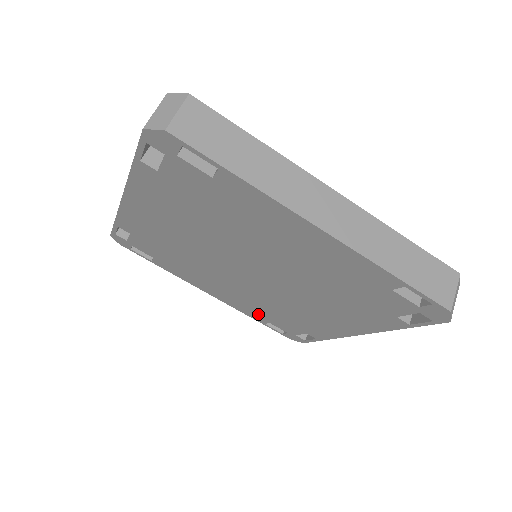
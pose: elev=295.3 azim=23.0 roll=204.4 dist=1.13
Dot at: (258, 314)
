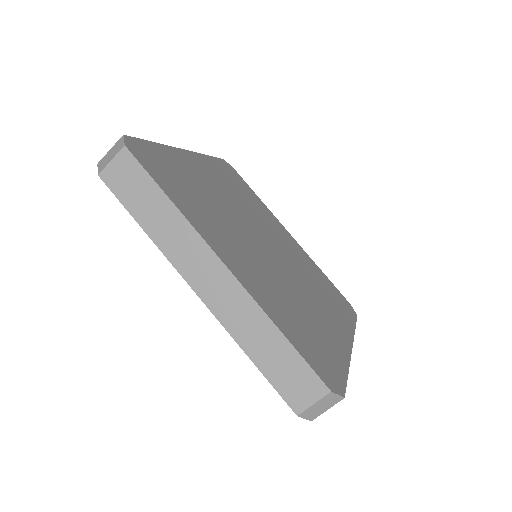
Dot at: occluded
